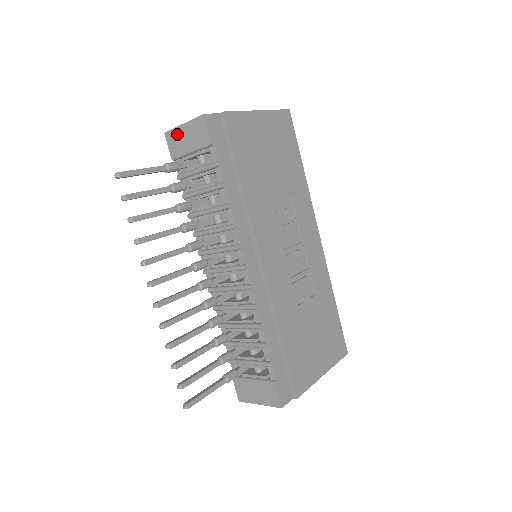
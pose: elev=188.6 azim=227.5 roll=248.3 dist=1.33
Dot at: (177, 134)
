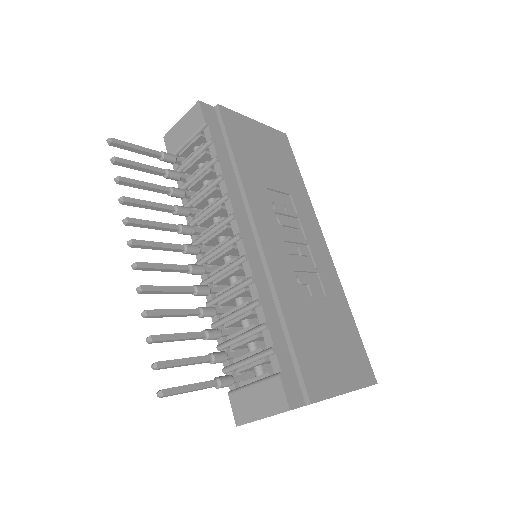
Dot at: (175, 131)
